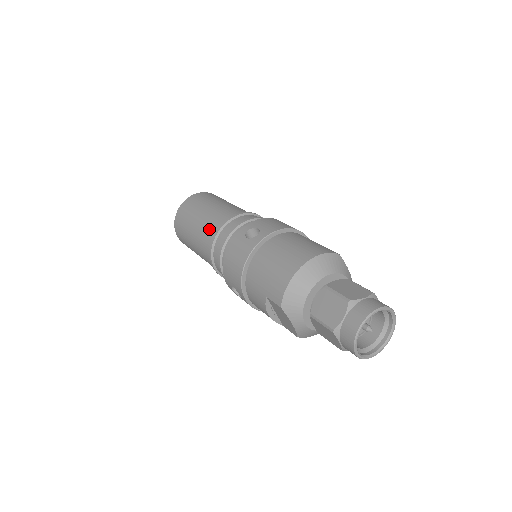
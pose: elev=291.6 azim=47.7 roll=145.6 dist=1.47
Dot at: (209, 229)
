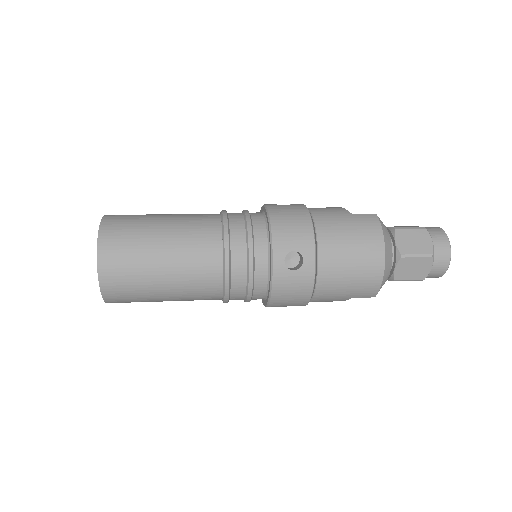
Dot at: (203, 282)
